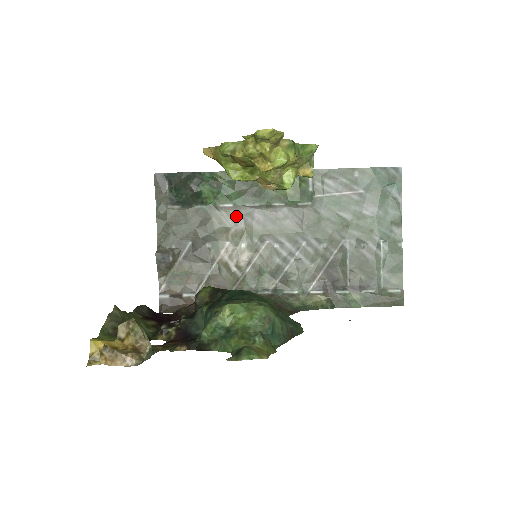
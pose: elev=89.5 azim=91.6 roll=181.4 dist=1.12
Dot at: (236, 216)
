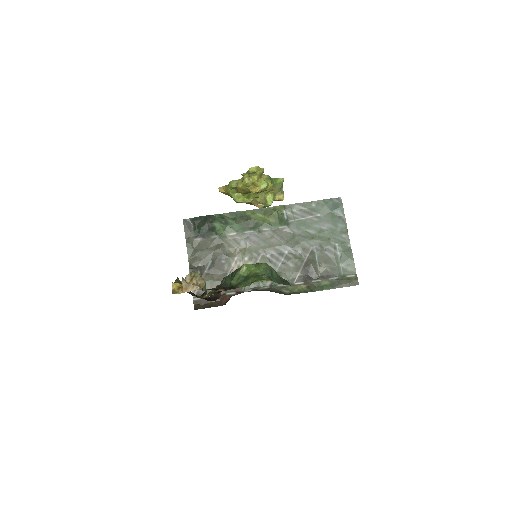
Dot at: (239, 240)
